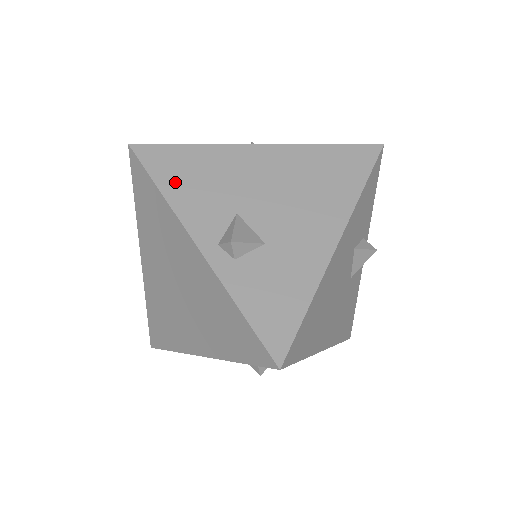
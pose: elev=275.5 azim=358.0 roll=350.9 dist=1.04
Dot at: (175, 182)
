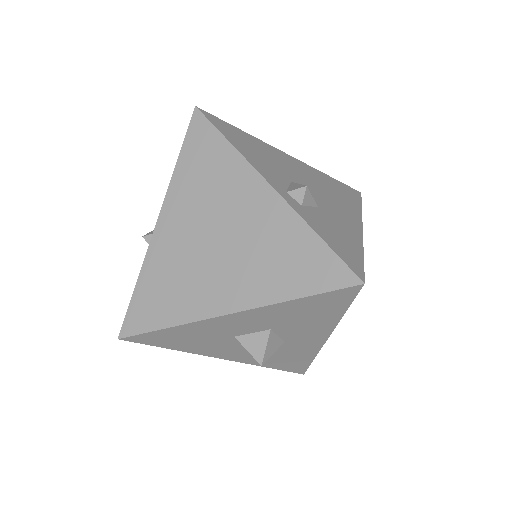
Dot at: (240, 144)
